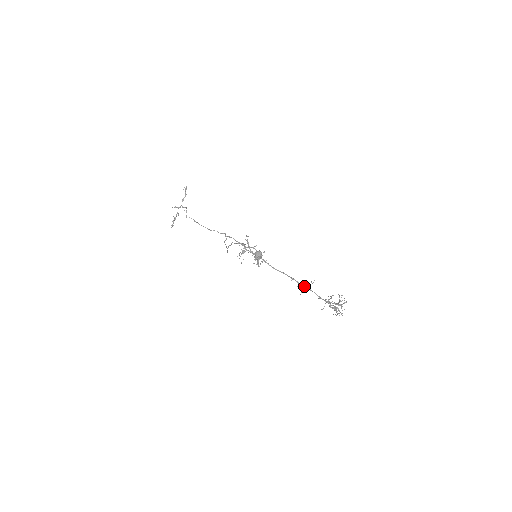
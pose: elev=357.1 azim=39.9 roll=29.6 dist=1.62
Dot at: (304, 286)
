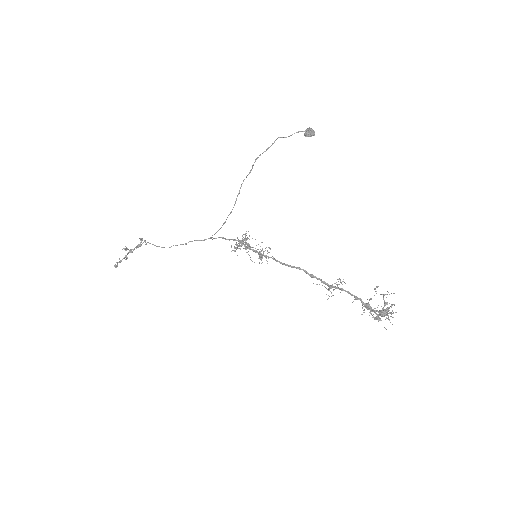
Dot at: (330, 285)
